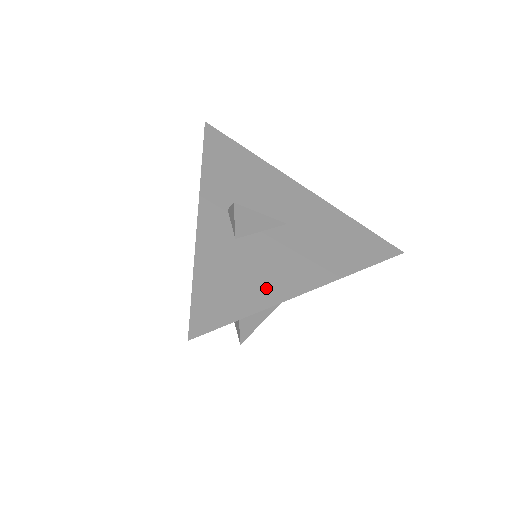
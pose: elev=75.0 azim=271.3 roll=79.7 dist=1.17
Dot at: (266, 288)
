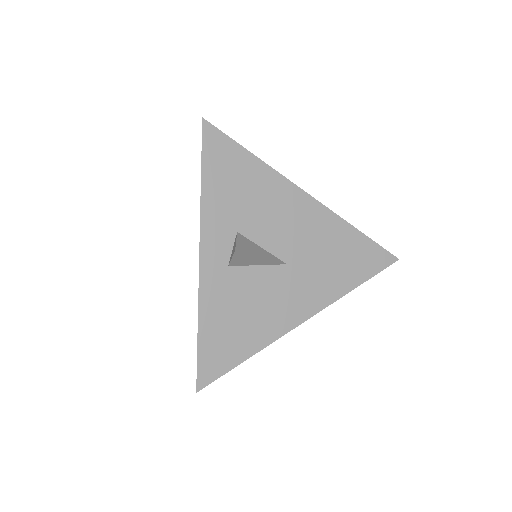
Dot at: occluded
